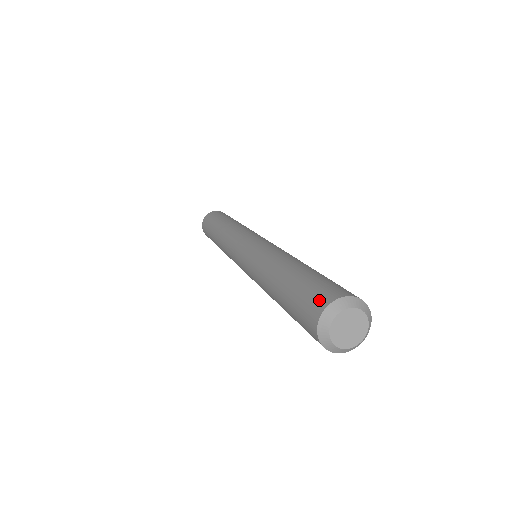
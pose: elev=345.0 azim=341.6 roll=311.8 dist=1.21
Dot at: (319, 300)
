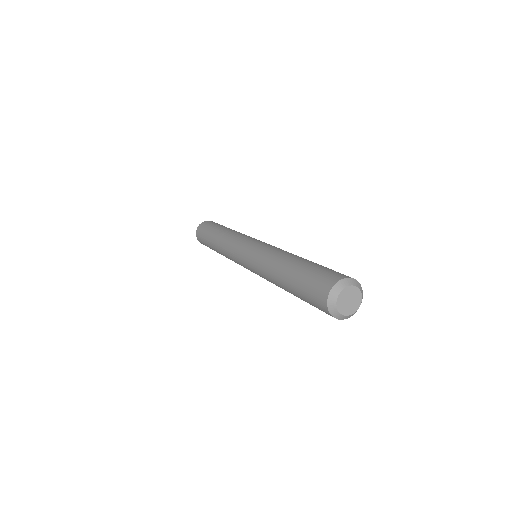
Dot at: (343, 274)
